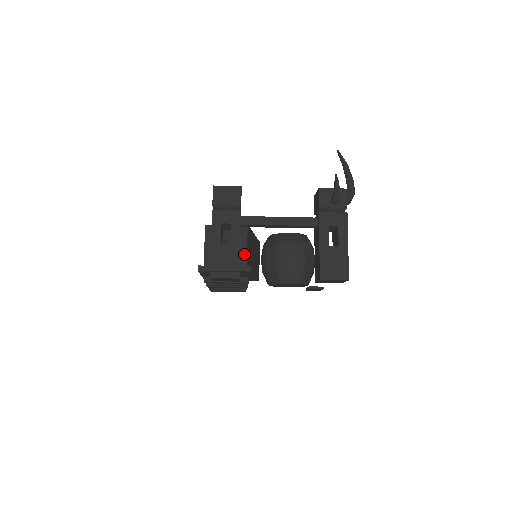
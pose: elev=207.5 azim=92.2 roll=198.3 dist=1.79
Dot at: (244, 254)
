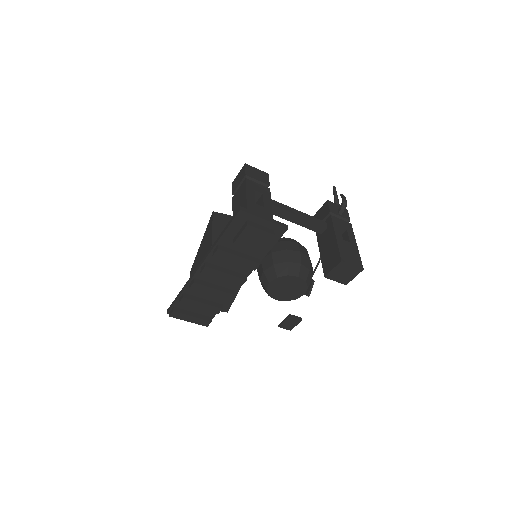
Dot at: occluded
